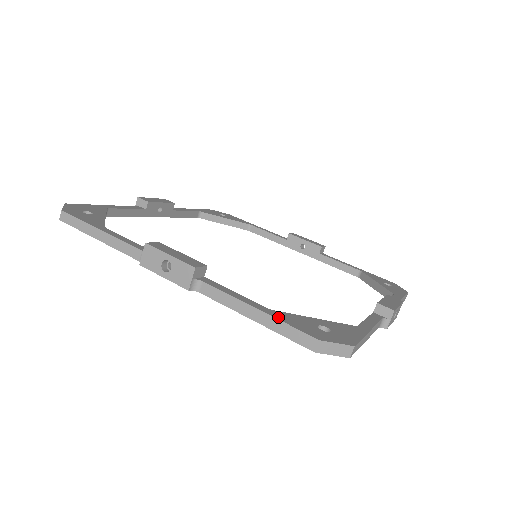
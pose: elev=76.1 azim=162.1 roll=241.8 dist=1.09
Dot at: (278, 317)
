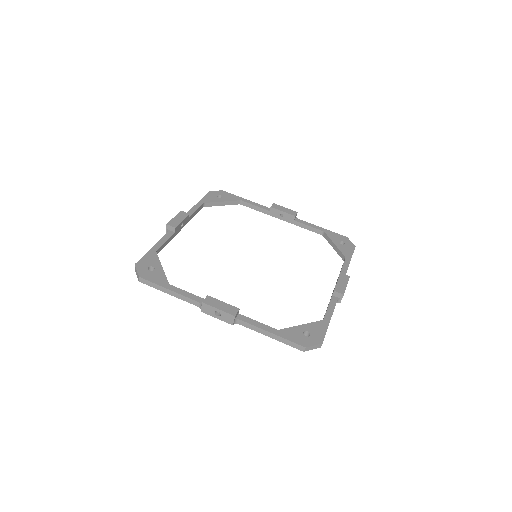
Dot at: (283, 336)
